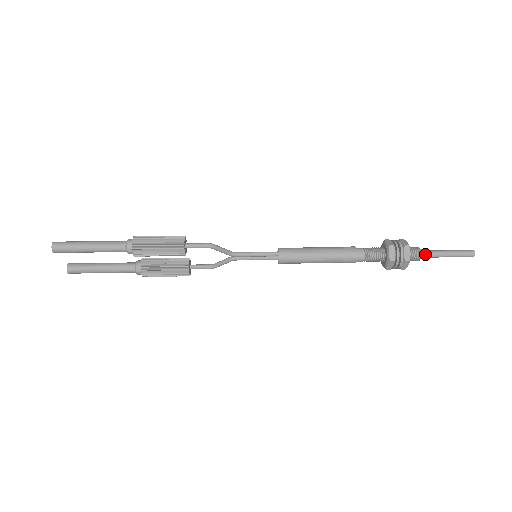
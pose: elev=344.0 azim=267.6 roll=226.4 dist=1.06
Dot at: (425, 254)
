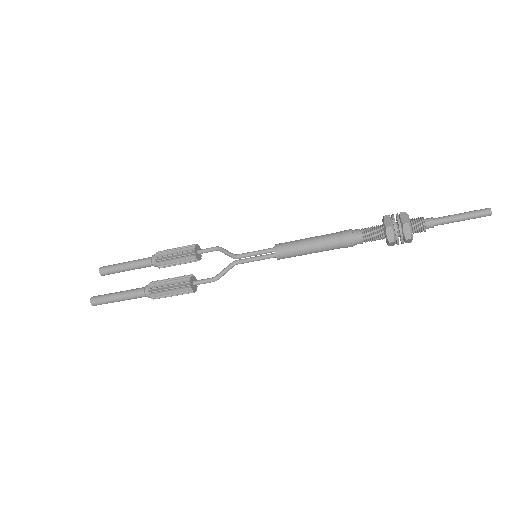
Dot at: (428, 218)
